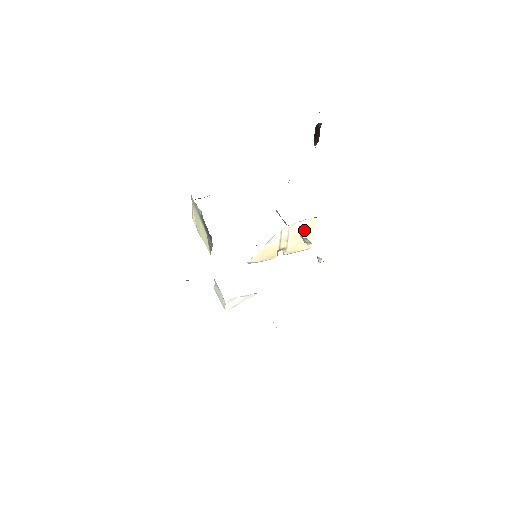
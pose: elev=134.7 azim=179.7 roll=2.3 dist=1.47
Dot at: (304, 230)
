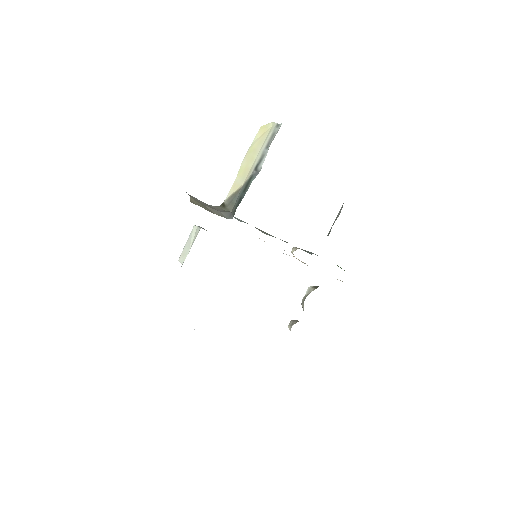
Dot at: occluded
